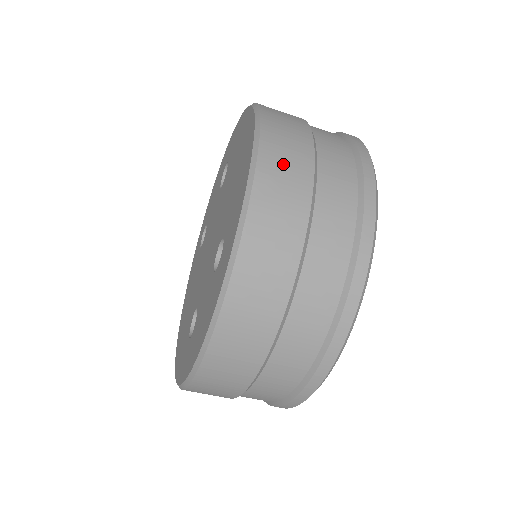
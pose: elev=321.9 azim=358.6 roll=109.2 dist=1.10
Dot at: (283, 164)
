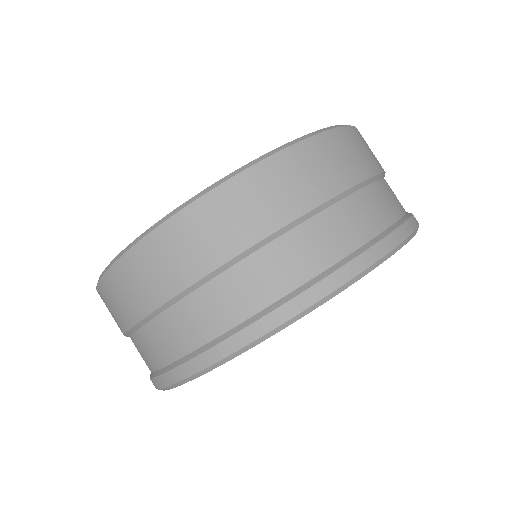
Dot at: (215, 224)
